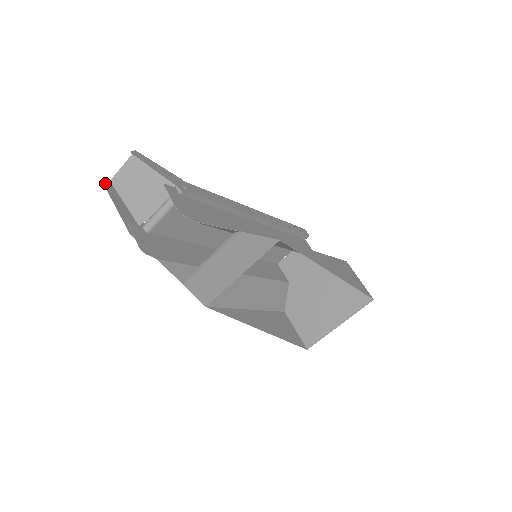
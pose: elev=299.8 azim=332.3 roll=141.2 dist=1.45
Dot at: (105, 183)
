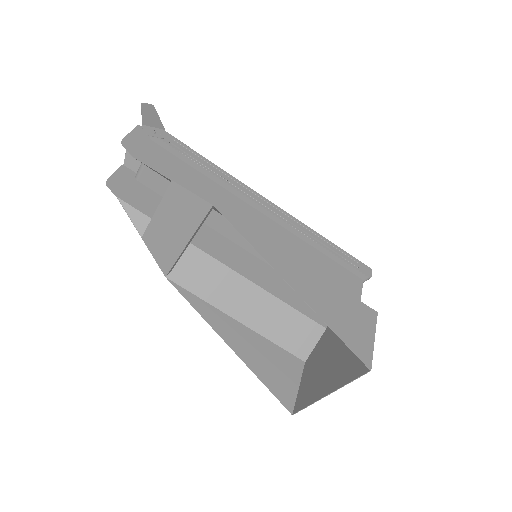
Dot at: occluded
